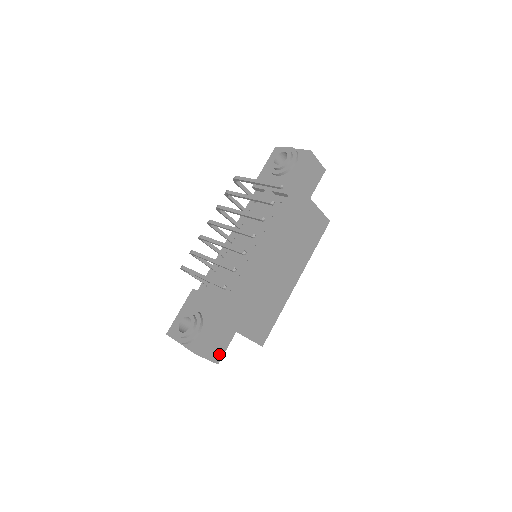
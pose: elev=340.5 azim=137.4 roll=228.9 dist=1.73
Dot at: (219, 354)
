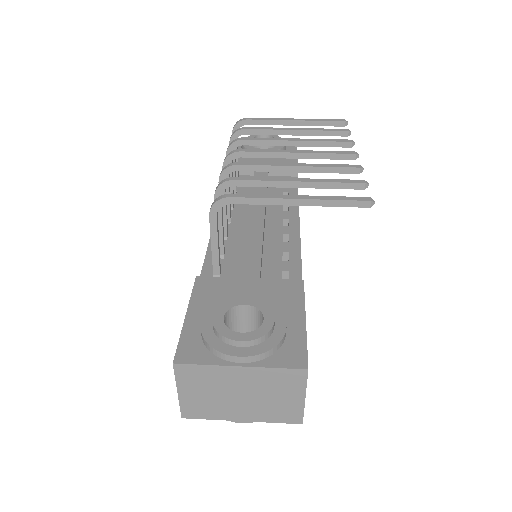
Dot at: occluded
